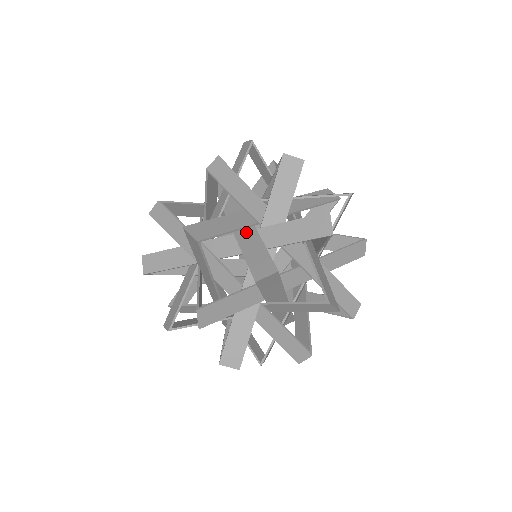
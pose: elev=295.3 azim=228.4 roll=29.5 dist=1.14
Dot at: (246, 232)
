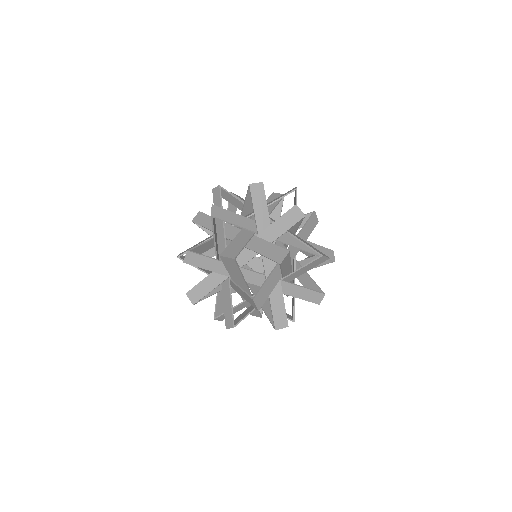
Dot at: (280, 286)
